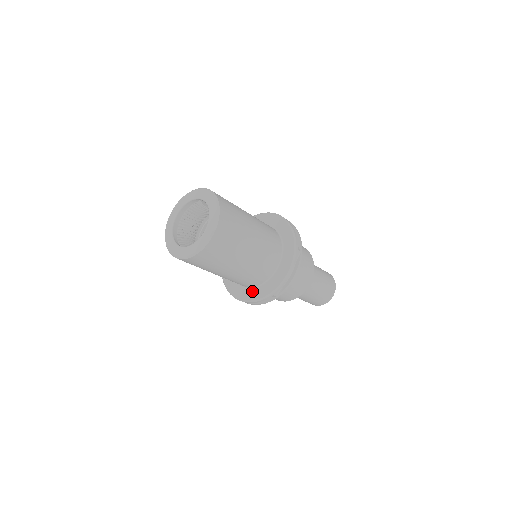
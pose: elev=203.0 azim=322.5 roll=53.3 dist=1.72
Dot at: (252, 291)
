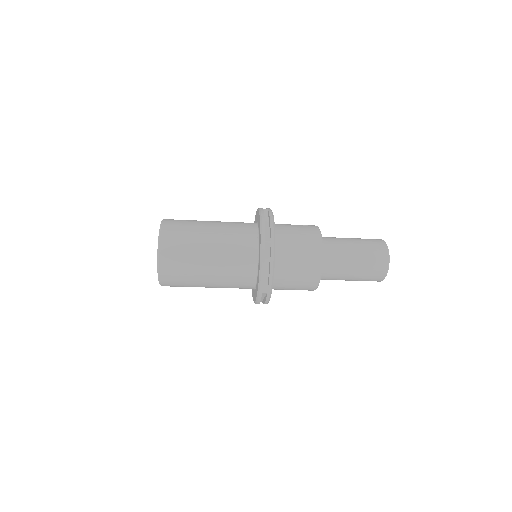
Dot at: (255, 292)
